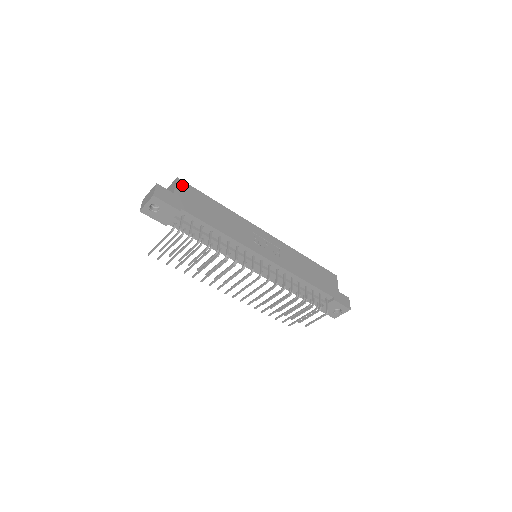
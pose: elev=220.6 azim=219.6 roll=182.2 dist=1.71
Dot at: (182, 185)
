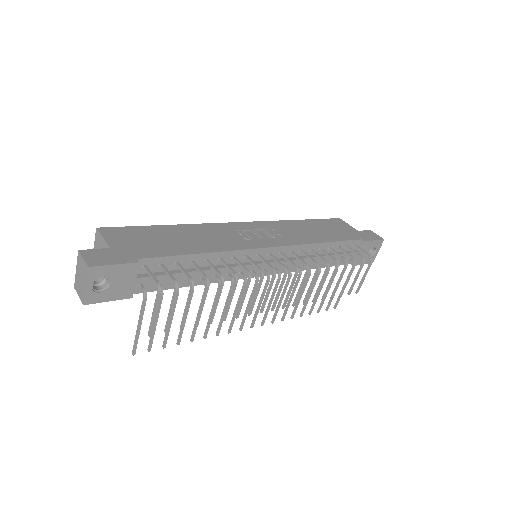
Dot at: (111, 233)
